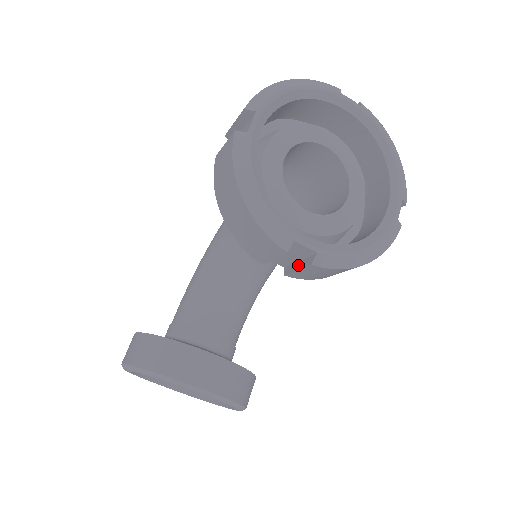
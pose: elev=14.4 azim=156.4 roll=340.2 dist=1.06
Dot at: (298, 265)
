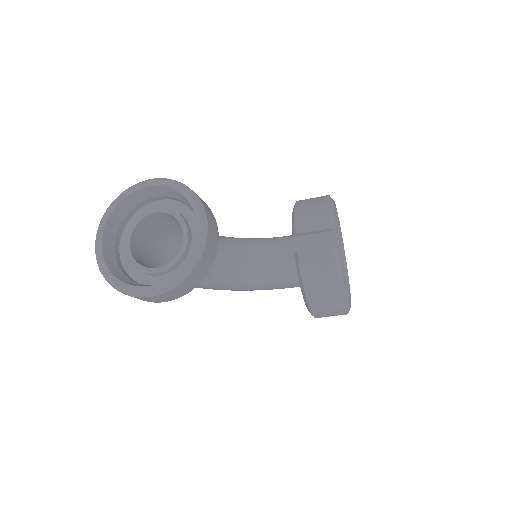
Dot at: (315, 248)
